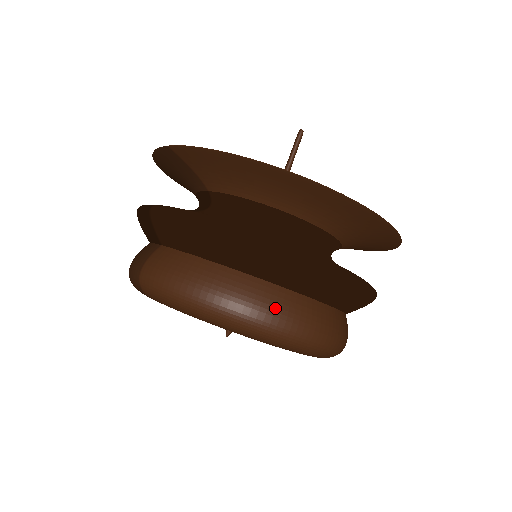
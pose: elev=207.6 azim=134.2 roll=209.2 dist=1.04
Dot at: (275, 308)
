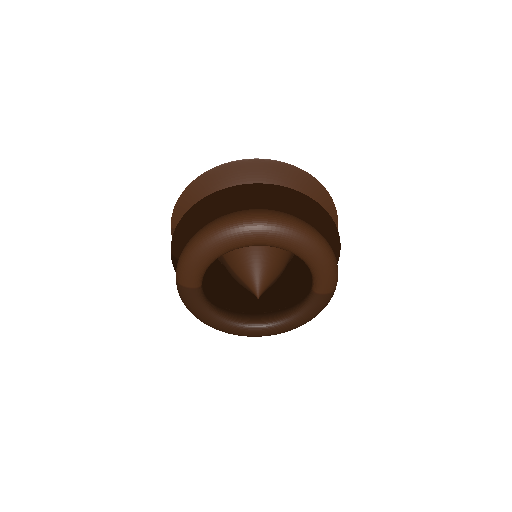
Dot at: (229, 216)
